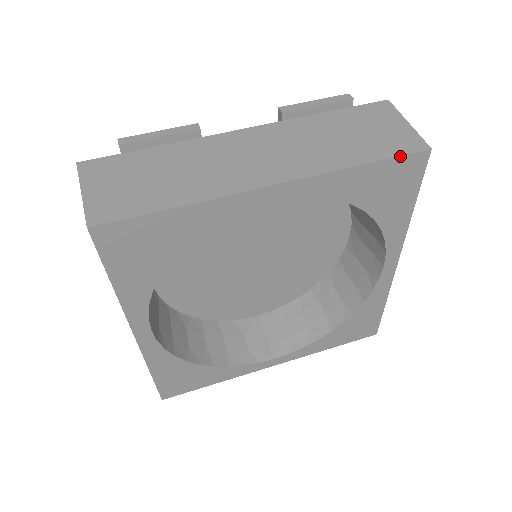
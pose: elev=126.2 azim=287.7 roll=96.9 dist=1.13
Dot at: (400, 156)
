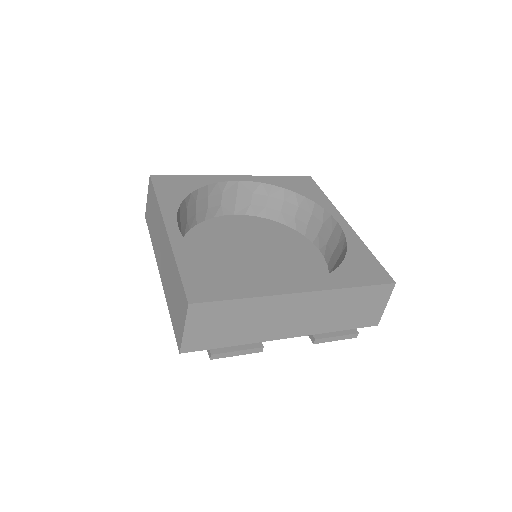
Dot at: (296, 176)
